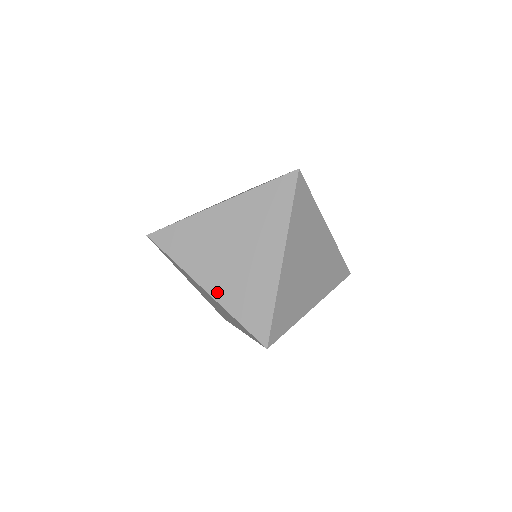
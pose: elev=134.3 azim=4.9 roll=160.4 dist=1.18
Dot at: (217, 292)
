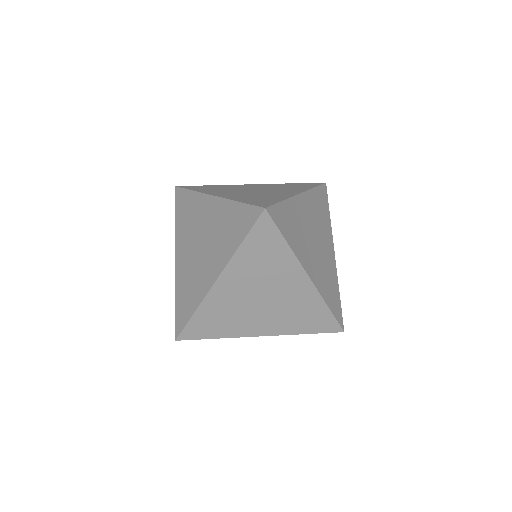
Dot at: (274, 331)
